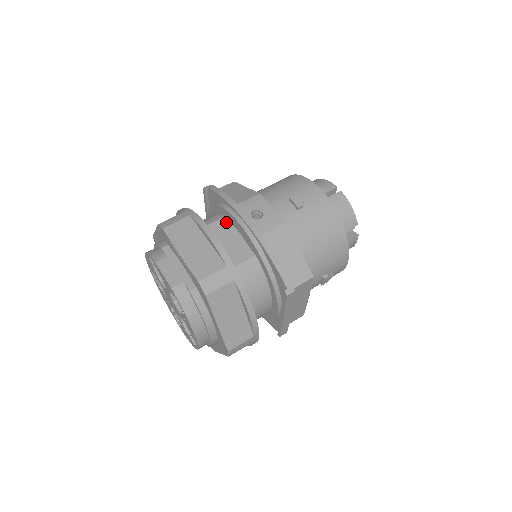
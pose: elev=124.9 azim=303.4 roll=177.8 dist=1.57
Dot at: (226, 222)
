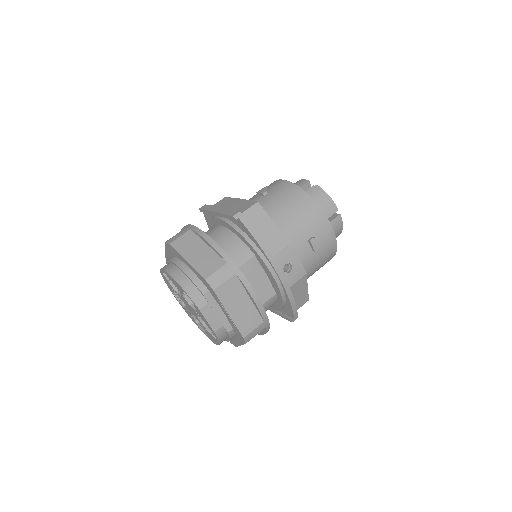
Dot at: (255, 262)
